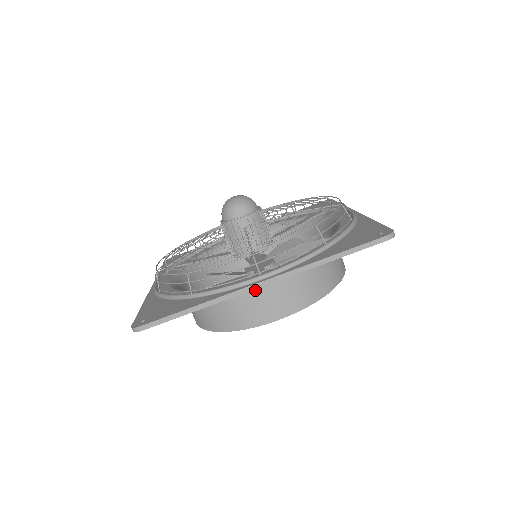
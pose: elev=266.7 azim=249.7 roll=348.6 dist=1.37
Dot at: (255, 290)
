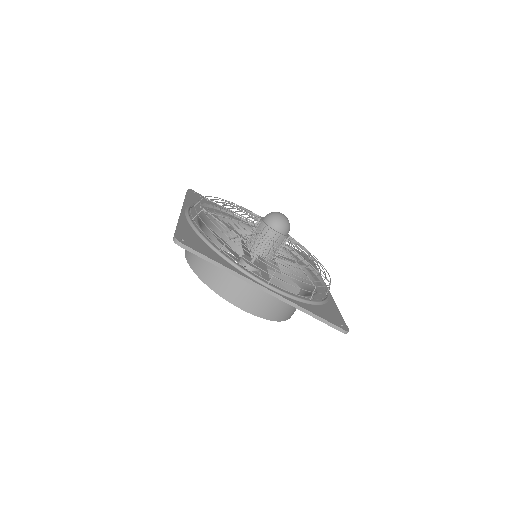
Dot at: occluded
